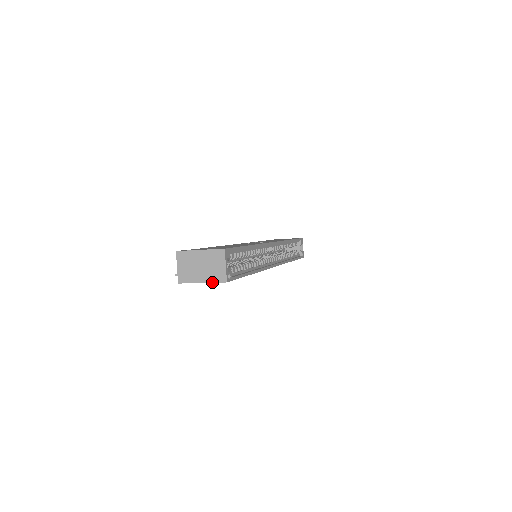
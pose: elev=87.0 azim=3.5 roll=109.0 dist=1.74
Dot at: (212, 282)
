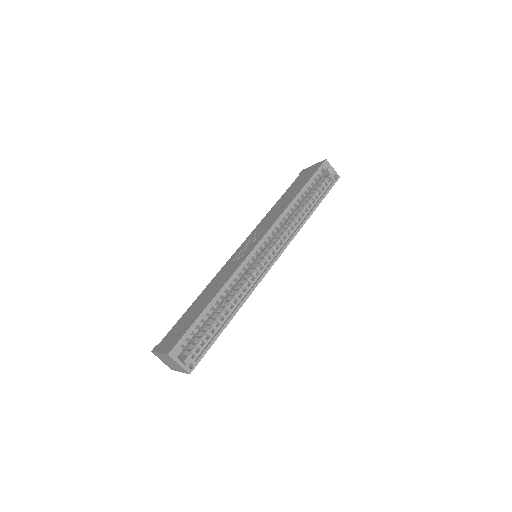
Dot at: occluded
